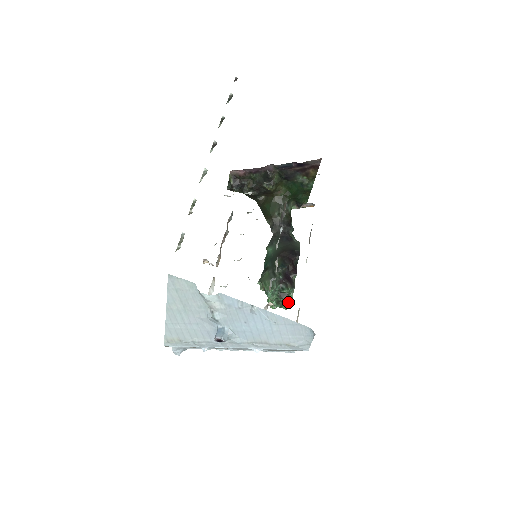
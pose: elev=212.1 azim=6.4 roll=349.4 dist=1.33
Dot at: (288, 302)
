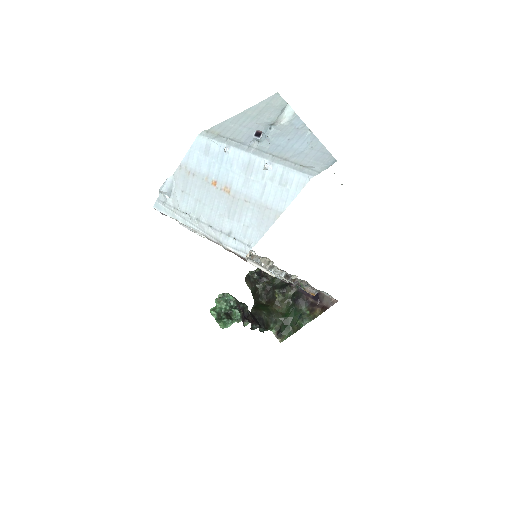
Dot at: (225, 324)
